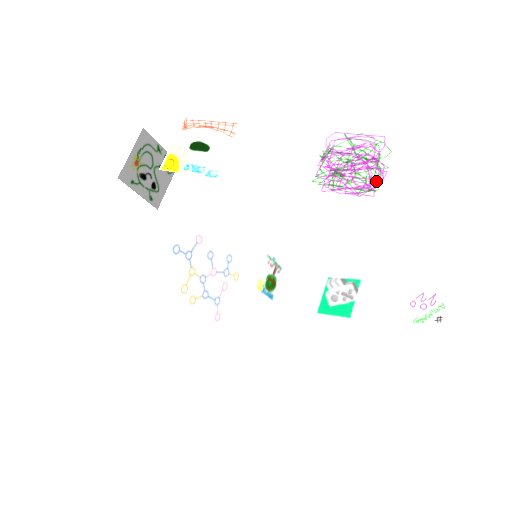
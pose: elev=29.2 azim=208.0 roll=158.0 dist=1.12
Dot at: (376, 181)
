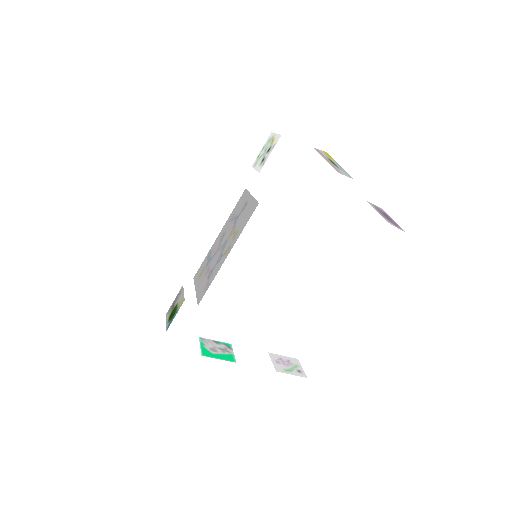
Dot at: (397, 226)
